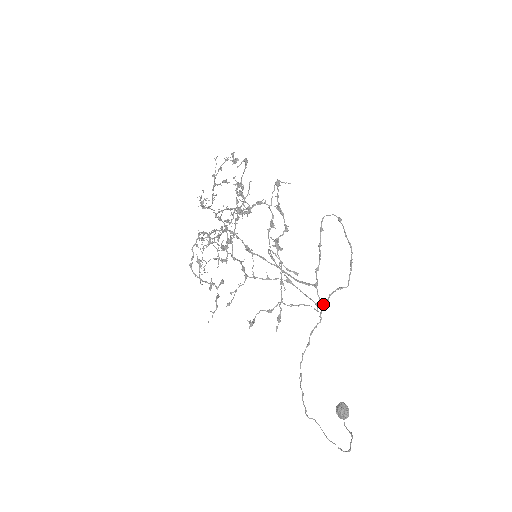
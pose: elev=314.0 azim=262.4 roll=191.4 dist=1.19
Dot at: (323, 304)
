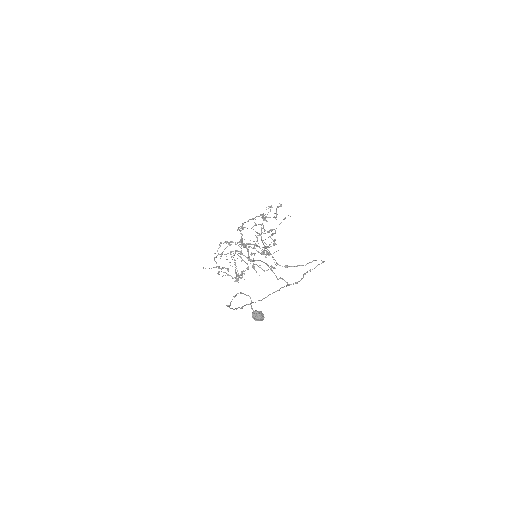
Dot at: (282, 266)
